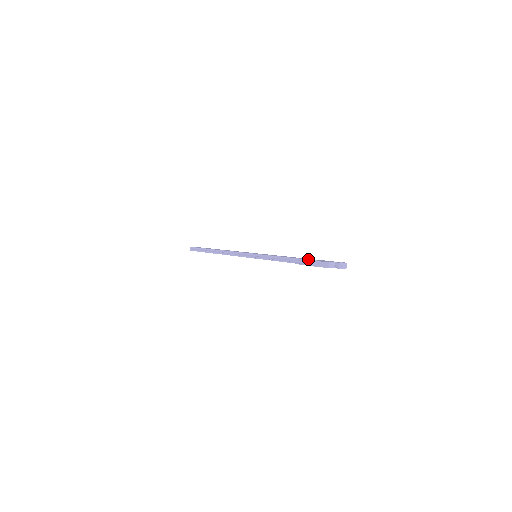
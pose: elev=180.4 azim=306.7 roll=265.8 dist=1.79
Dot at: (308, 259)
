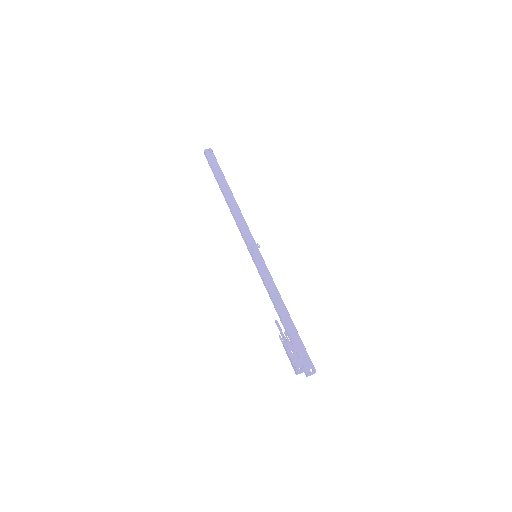
Dot at: (289, 335)
